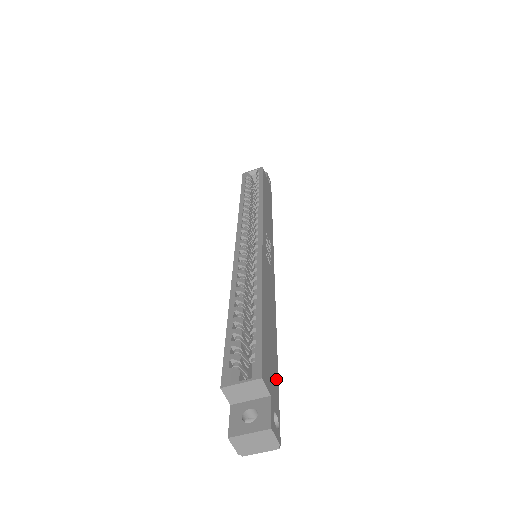
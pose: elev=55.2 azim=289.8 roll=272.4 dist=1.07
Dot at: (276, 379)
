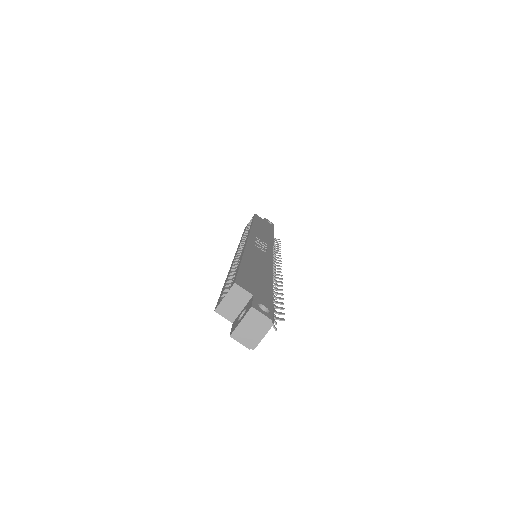
Dot at: (268, 294)
